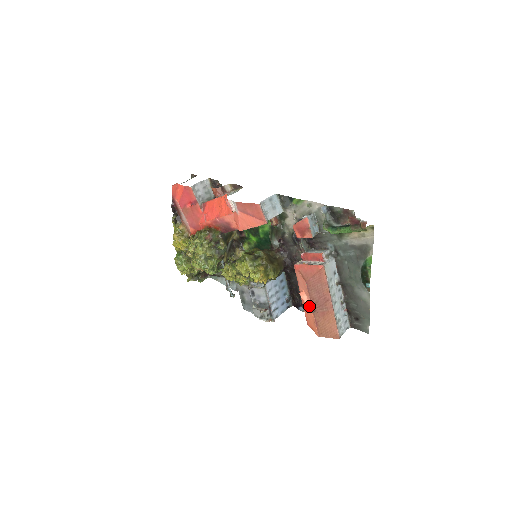
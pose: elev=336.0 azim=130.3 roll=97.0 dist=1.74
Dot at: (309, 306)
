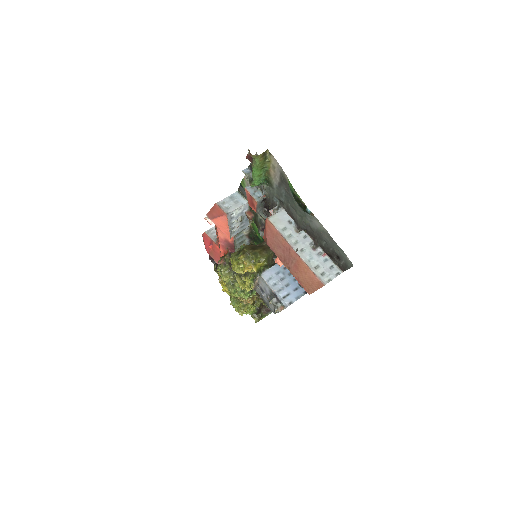
Dot at: occluded
